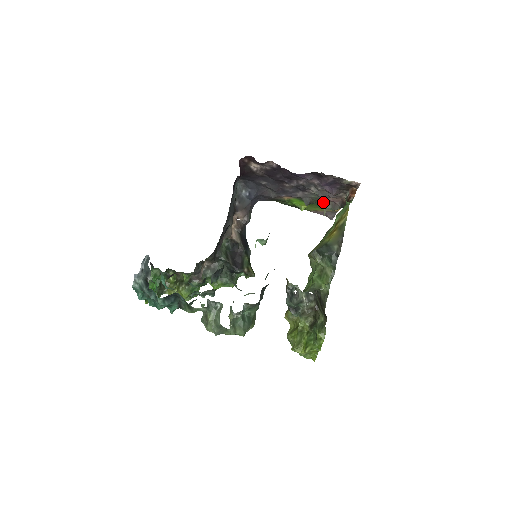
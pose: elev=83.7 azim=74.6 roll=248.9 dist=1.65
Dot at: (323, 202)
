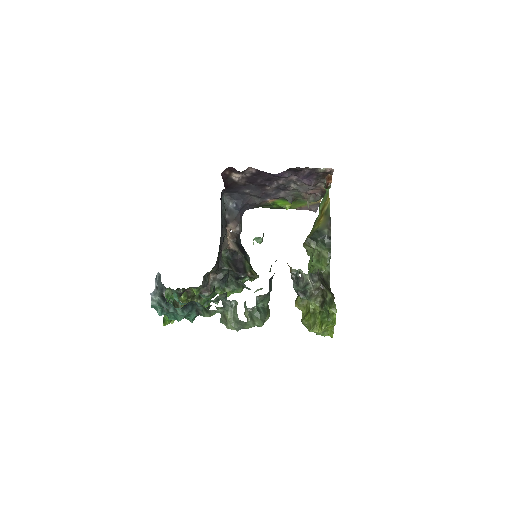
Dot at: (305, 196)
